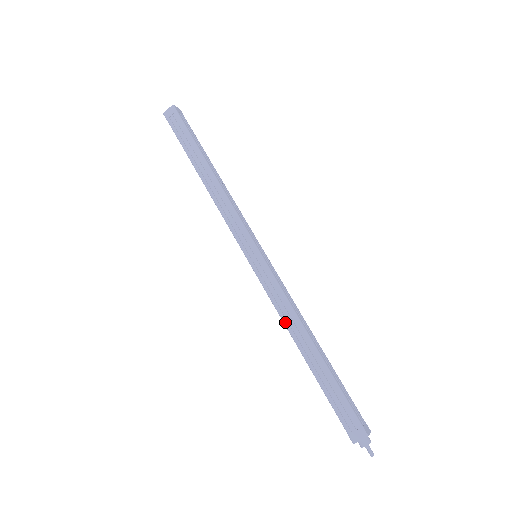
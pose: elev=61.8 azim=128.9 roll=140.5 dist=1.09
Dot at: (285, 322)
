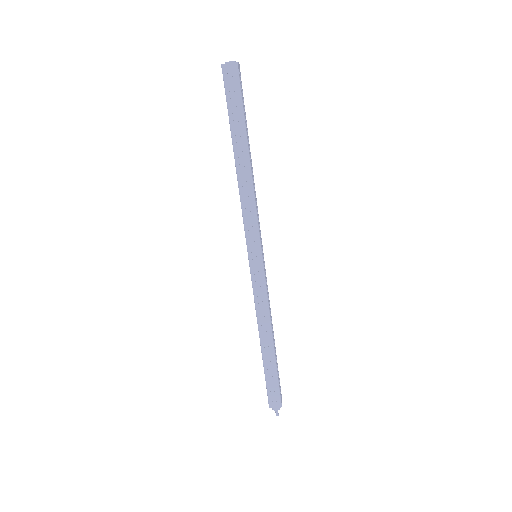
Dot at: (259, 319)
